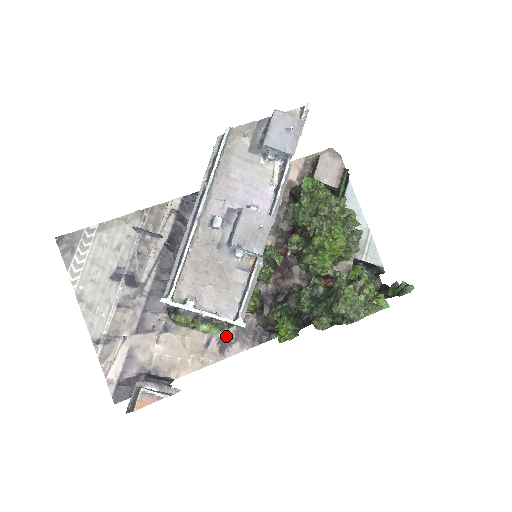
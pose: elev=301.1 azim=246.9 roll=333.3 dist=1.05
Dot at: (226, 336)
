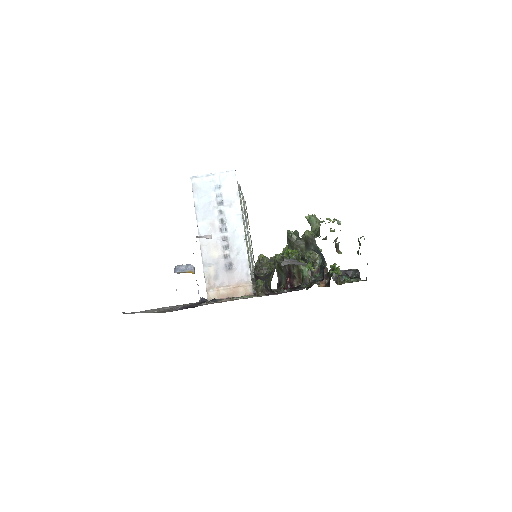
Dot at: (261, 296)
